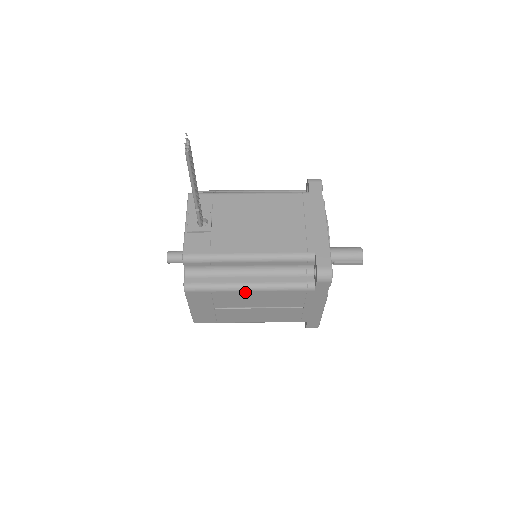
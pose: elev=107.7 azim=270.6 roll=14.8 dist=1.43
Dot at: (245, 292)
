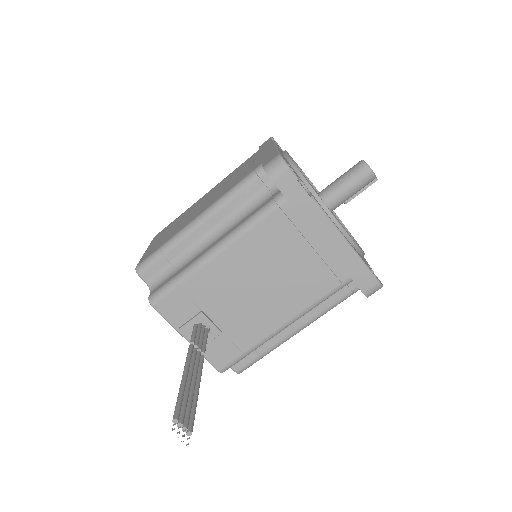
Dot at: occluded
